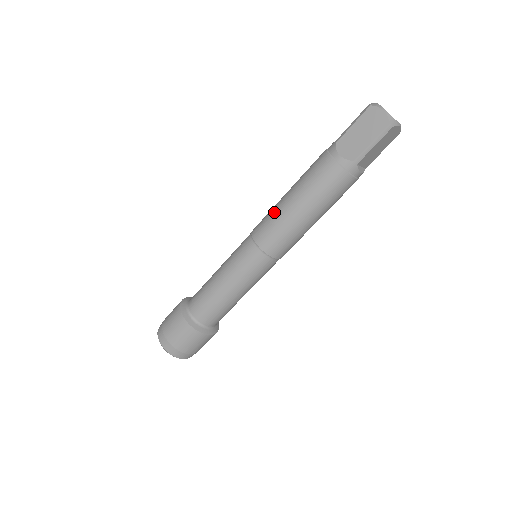
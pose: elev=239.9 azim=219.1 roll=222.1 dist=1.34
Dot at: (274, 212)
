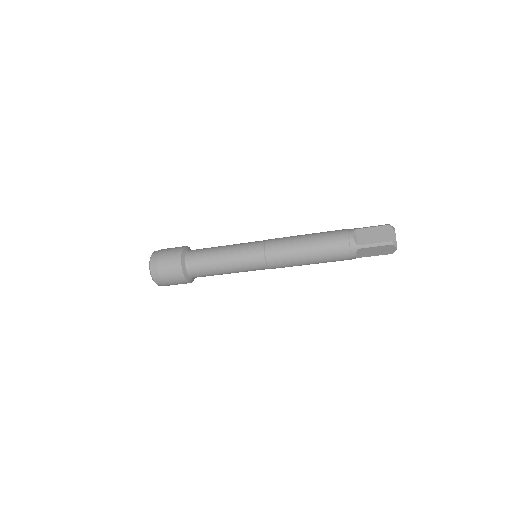
Dot at: (292, 260)
